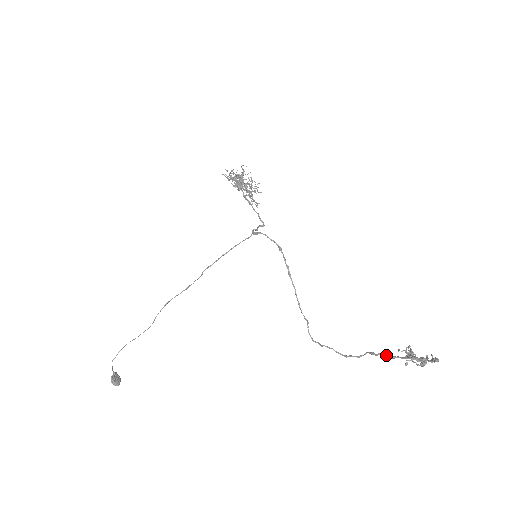
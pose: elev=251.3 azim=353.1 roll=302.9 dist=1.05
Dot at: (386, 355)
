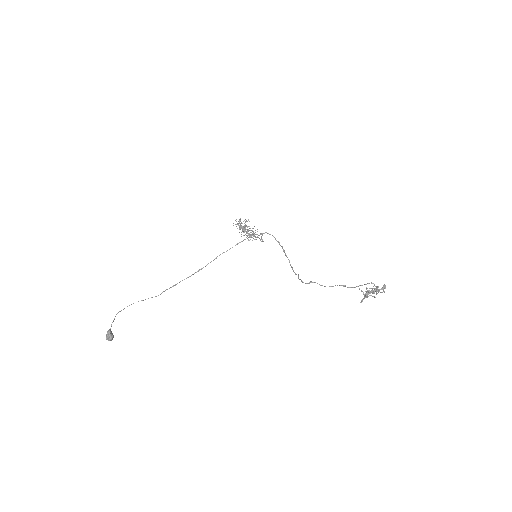
Dot at: (353, 287)
